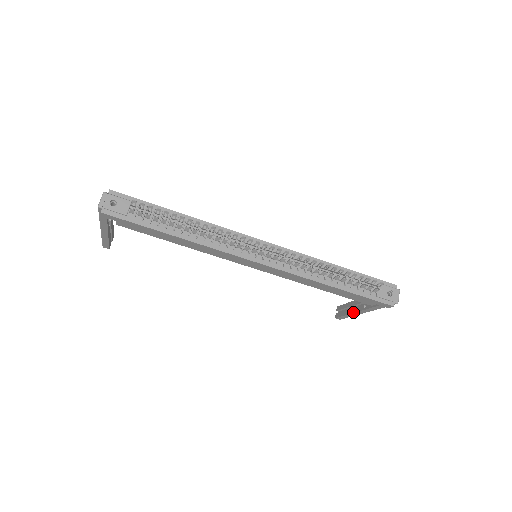
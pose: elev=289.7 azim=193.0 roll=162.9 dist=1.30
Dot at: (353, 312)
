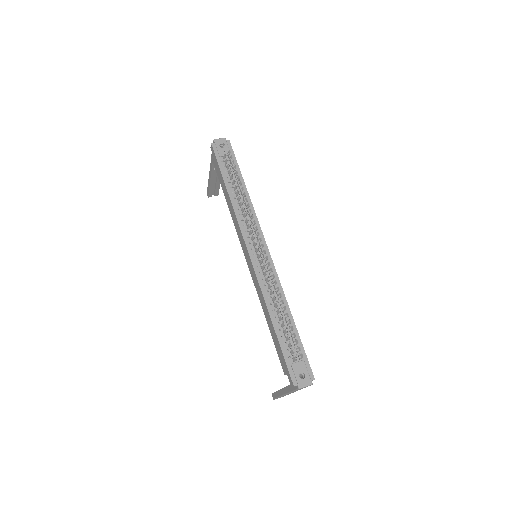
Dot at: (280, 389)
